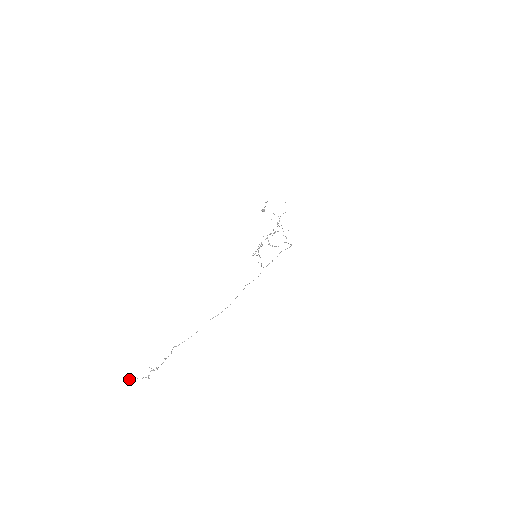
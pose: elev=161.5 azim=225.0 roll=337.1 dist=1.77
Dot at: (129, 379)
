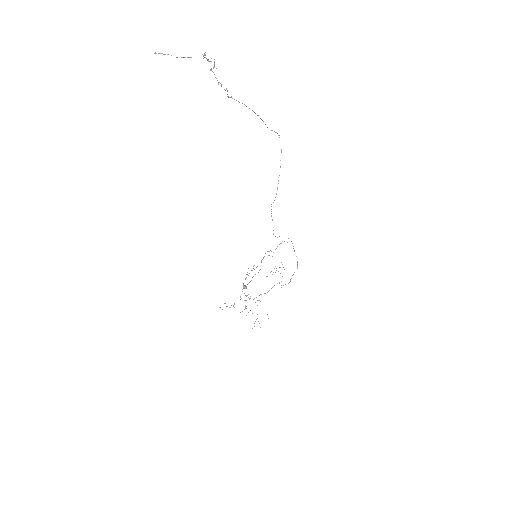
Dot at: occluded
